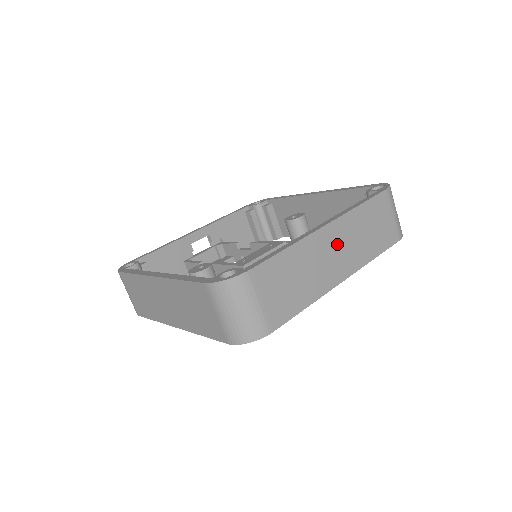
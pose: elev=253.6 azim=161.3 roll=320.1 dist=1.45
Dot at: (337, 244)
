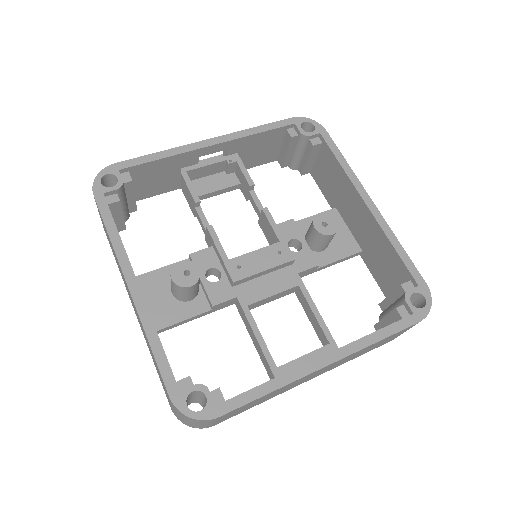
Dot at: occluded
